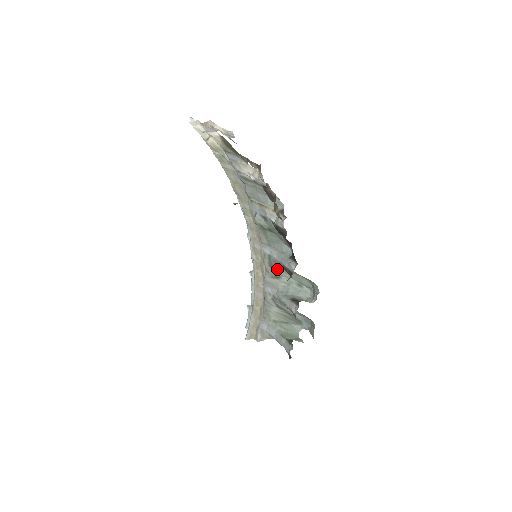
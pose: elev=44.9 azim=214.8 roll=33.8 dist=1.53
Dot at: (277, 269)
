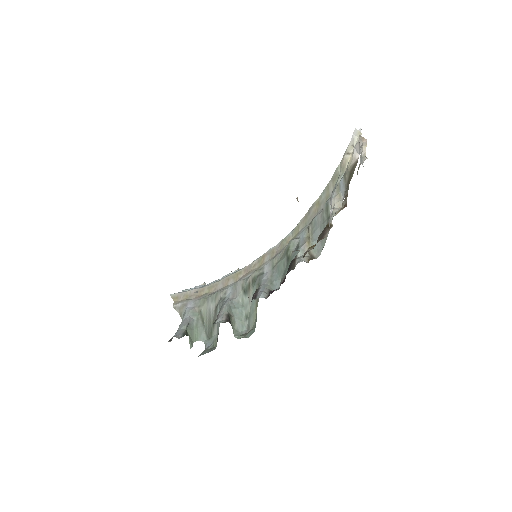
Dot at: (253, 287)
